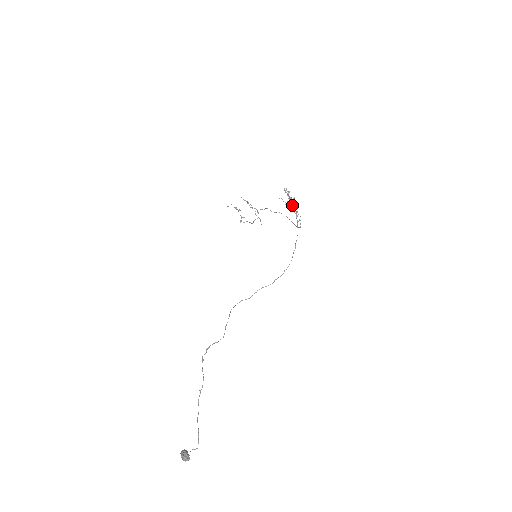
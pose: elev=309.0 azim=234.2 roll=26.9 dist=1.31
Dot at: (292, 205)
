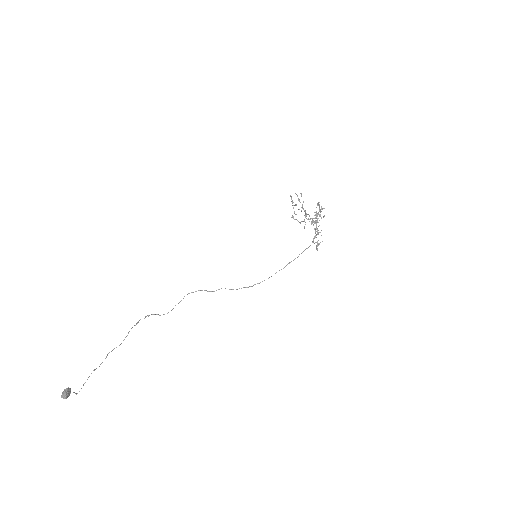
Dot at: (316, 223)
